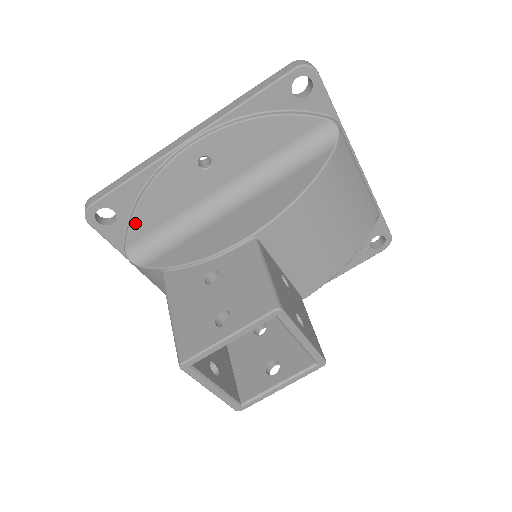
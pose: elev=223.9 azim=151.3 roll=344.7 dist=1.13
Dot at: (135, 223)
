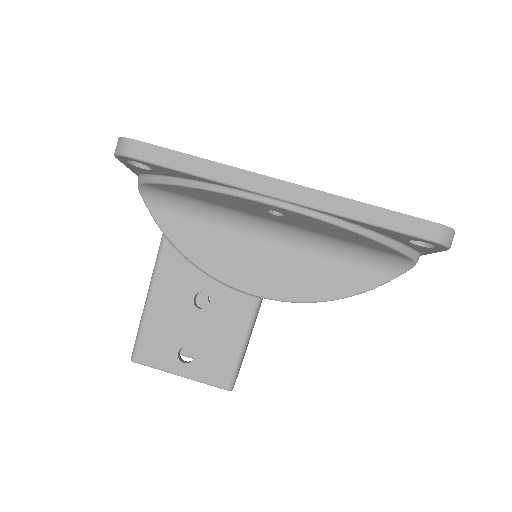
Dot at: (166, 186)
